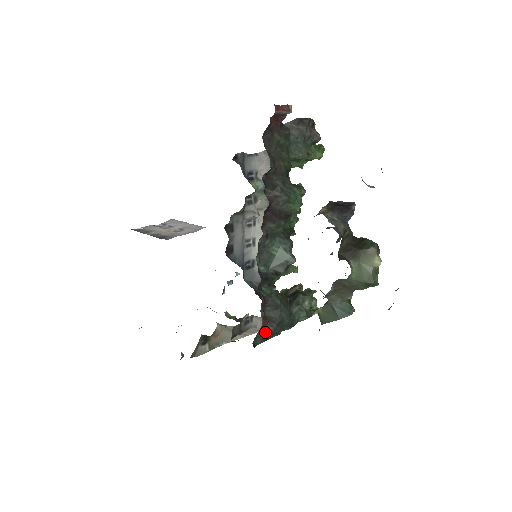
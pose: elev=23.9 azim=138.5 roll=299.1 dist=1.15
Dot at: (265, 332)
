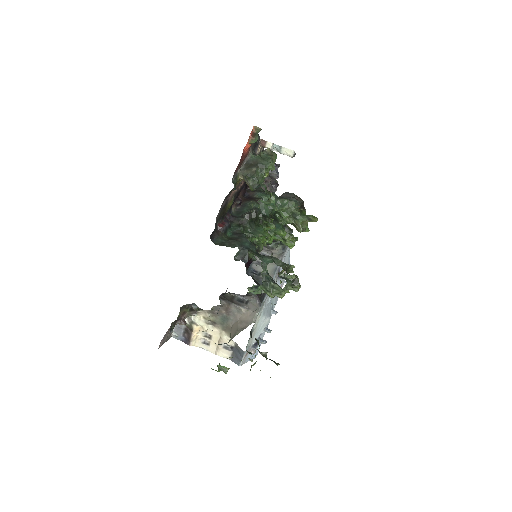
Dot at: (225, 241)
